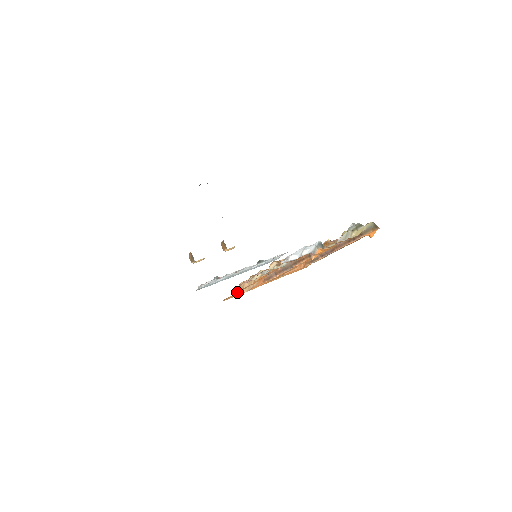
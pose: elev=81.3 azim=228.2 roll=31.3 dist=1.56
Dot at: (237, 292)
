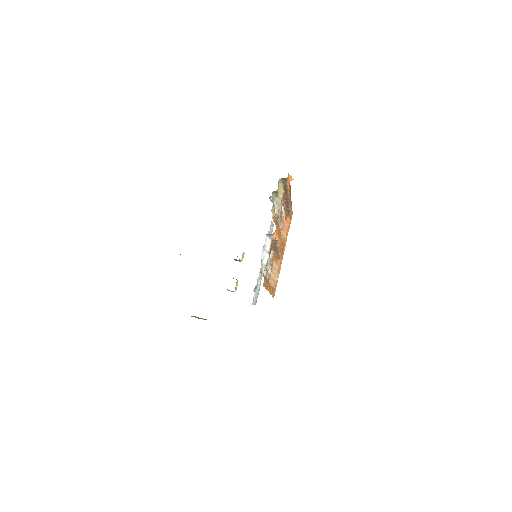
Dot at: (271, 293)
